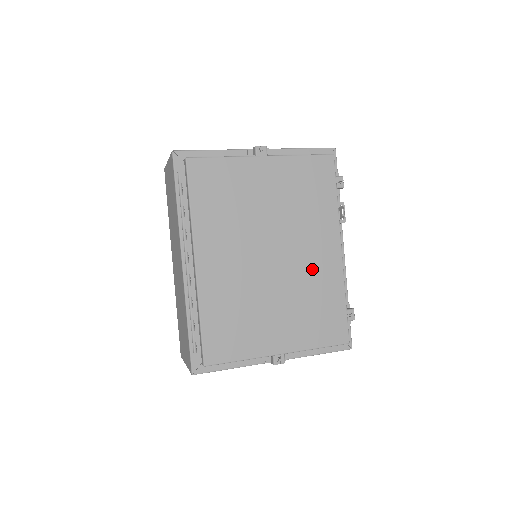
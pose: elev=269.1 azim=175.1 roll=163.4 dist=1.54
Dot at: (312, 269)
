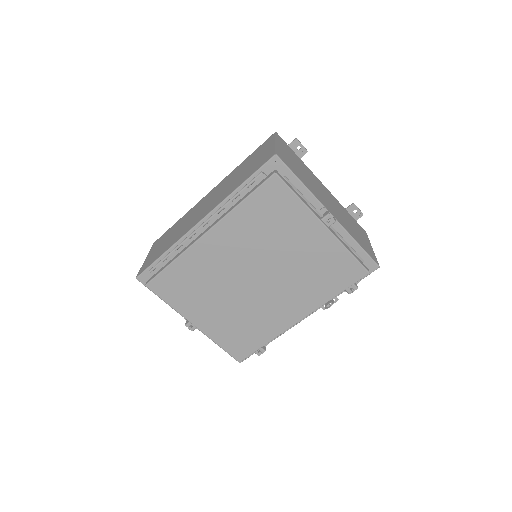
Dot at: (269, 311)
